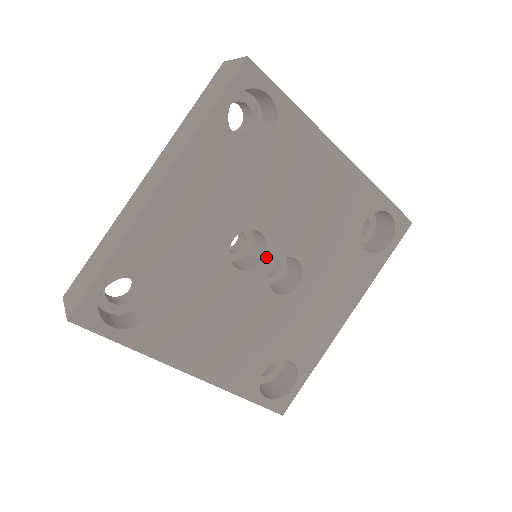
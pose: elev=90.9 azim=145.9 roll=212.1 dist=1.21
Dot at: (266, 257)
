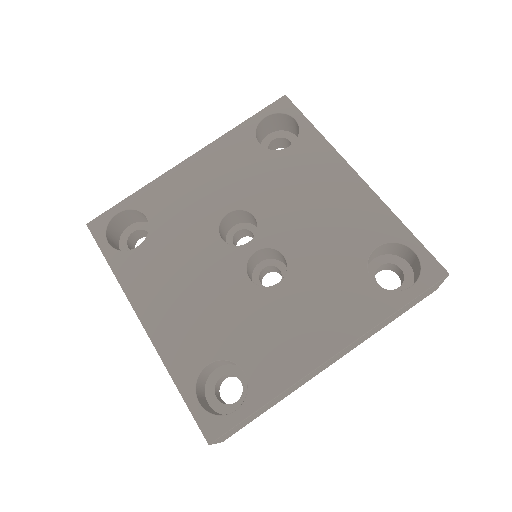
Dot at: (252, 240)
